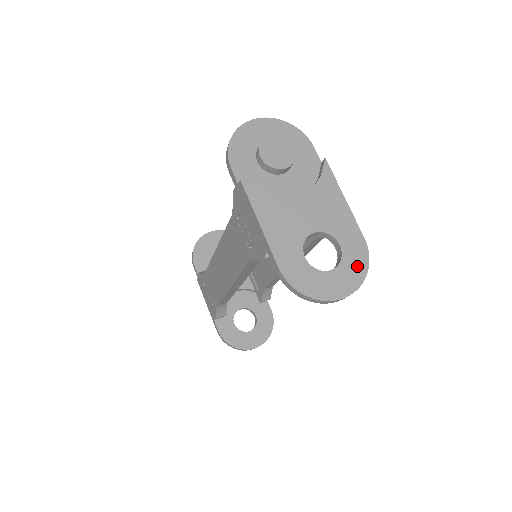
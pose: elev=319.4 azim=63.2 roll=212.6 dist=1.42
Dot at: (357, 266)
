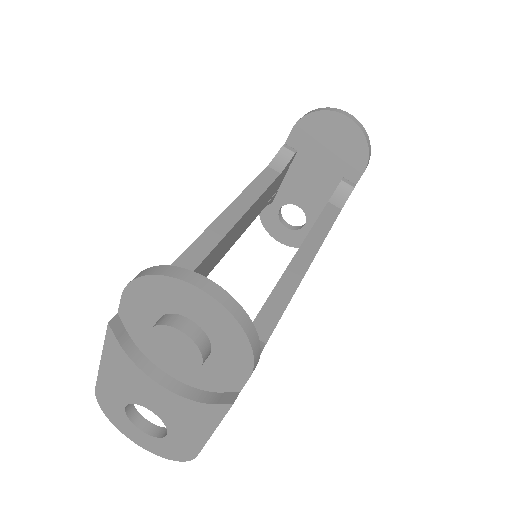
Dot at: (168, 452)
